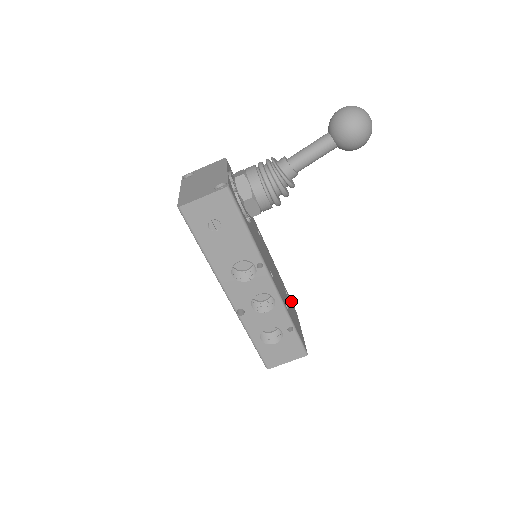
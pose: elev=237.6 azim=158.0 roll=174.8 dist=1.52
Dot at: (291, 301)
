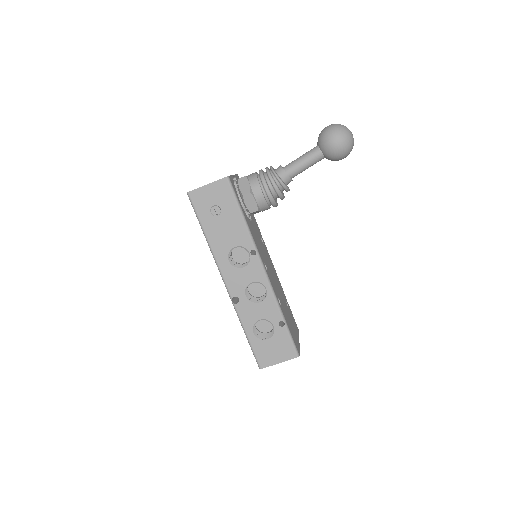
Dot at: (293, 317)
